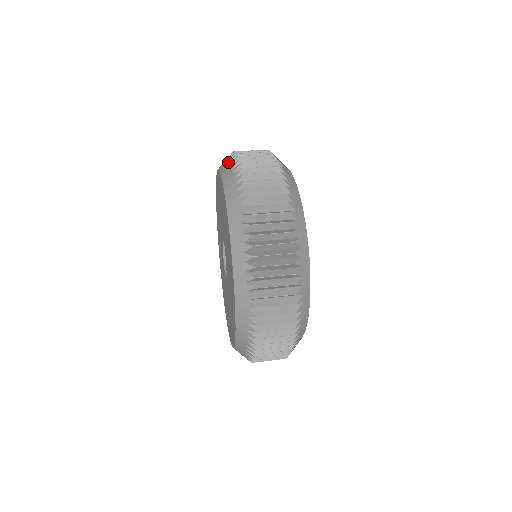
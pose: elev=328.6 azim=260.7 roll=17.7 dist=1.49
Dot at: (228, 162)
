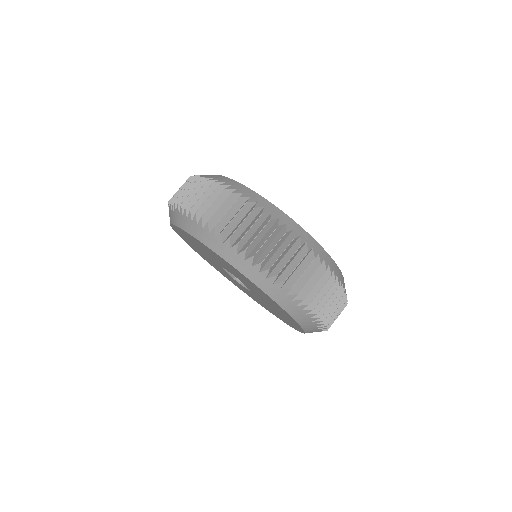
Dot at: (204, 232)
